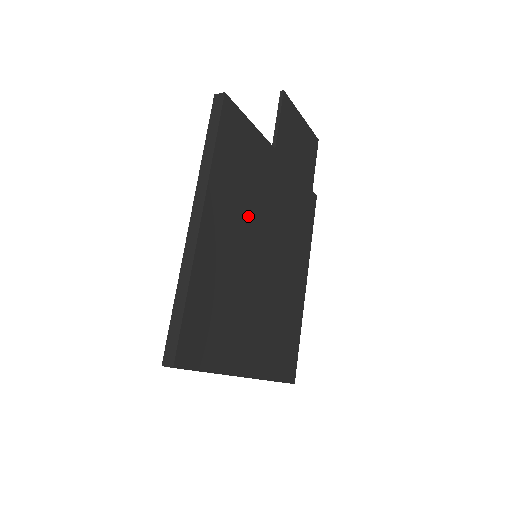
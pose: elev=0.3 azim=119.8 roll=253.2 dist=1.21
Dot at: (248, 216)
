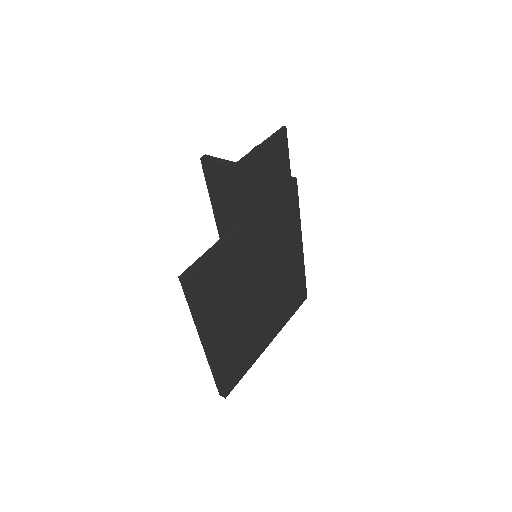
Dot at: (238, 296)
